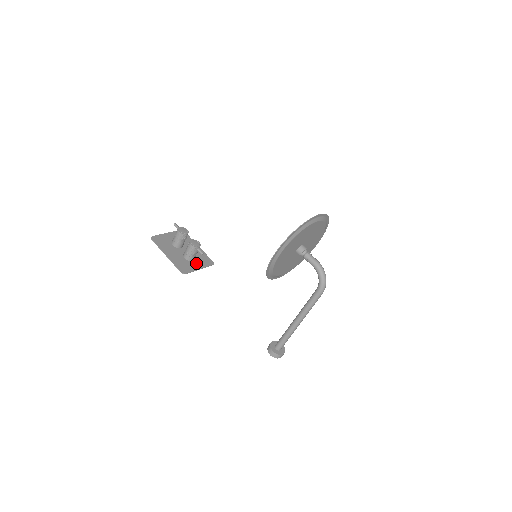
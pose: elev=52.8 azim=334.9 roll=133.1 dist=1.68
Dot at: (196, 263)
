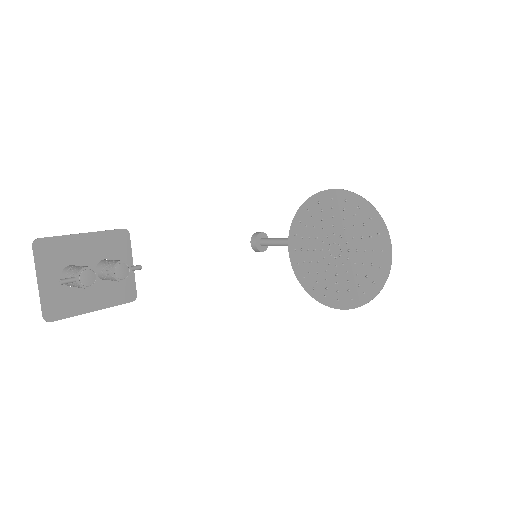
Dot at: occluded
